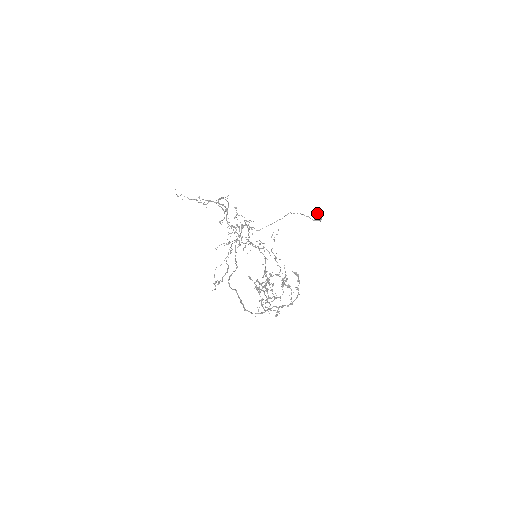
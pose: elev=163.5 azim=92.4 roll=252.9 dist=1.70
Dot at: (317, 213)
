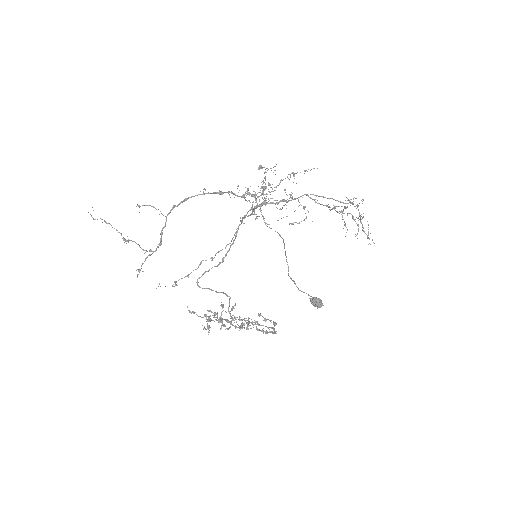
Dot at: (311, 300)
